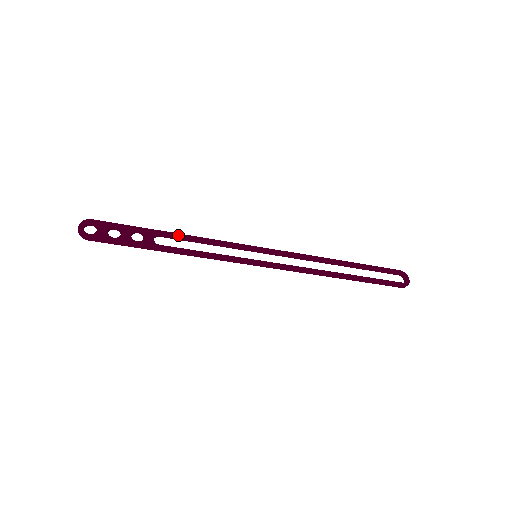
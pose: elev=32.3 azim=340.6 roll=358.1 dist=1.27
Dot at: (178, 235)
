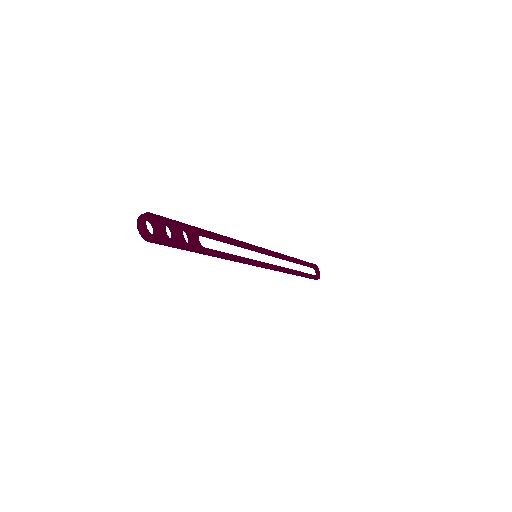
Dot at: (213, 234)
